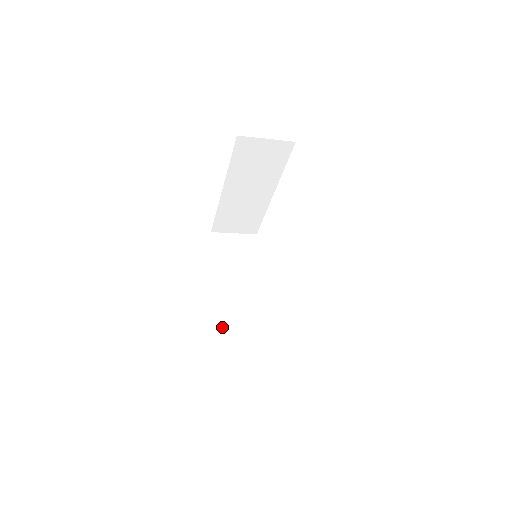
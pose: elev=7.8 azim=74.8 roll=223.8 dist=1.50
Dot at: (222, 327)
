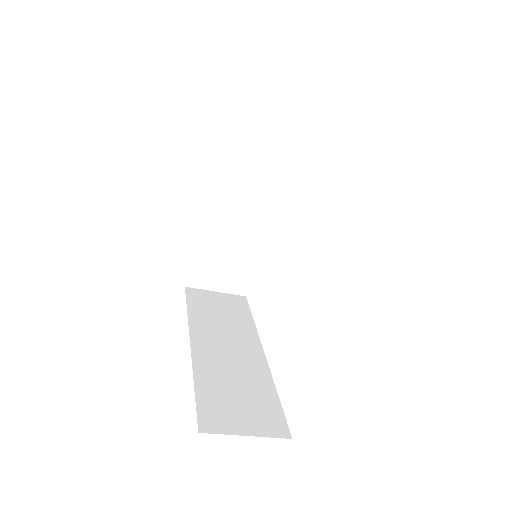
Dot at: (201, 381)
